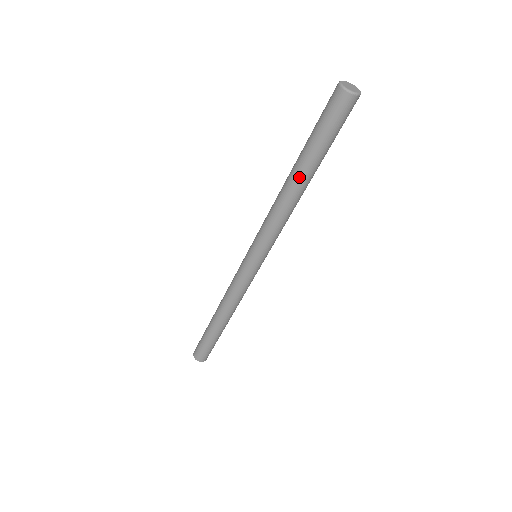
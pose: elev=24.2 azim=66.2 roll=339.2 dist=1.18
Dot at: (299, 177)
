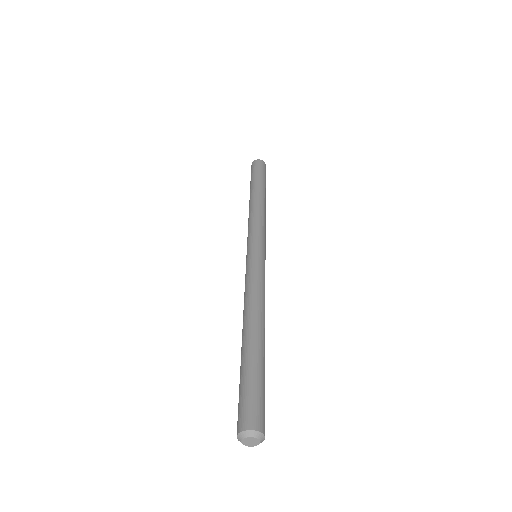
Dot at: (254, 193)
